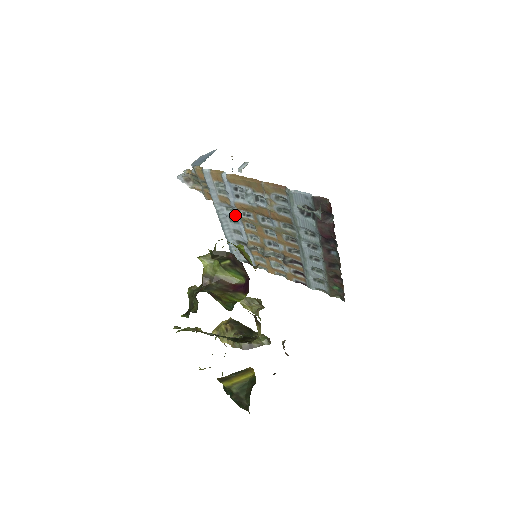
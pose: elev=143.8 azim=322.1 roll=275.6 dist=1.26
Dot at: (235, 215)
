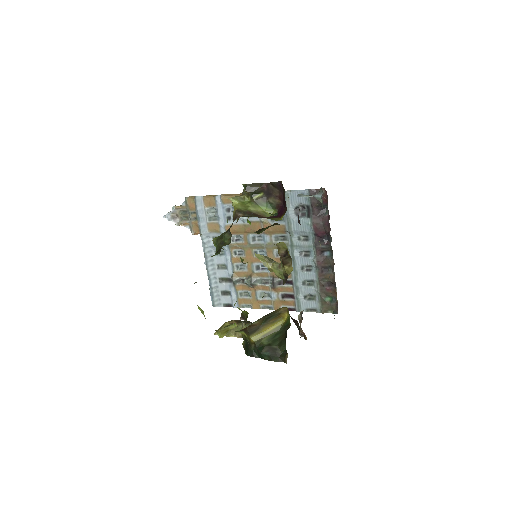
Dot at: occluded
